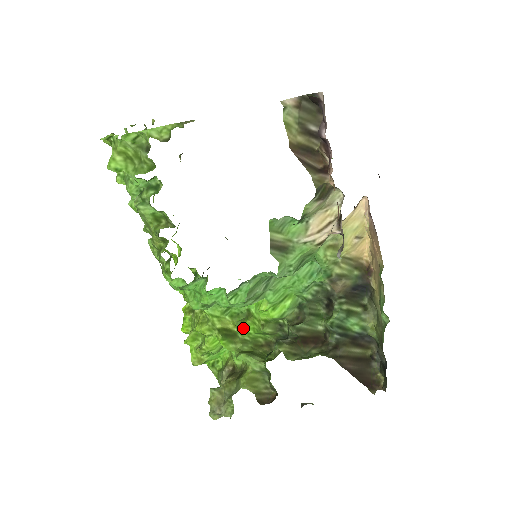
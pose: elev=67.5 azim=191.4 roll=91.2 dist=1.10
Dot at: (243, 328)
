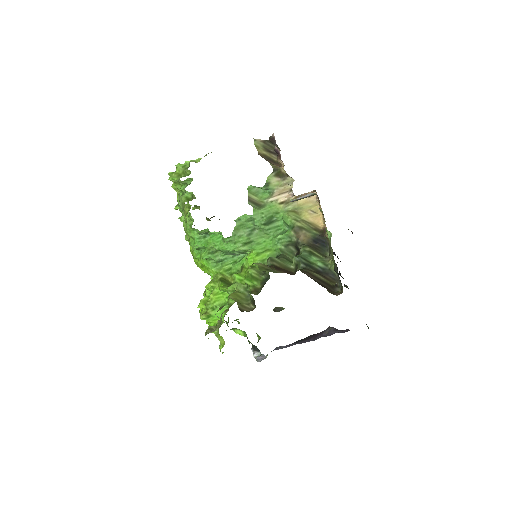
Dot at: (237, 275)
